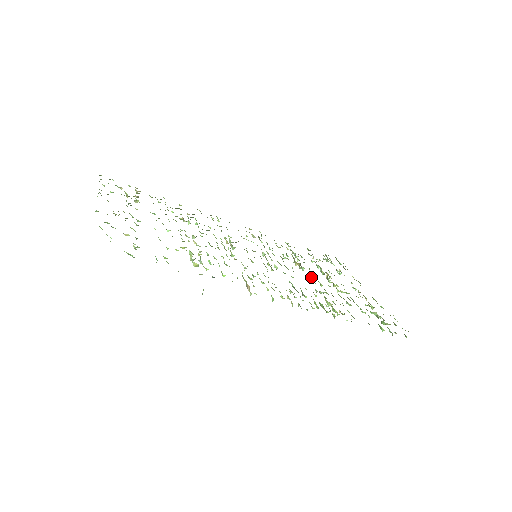
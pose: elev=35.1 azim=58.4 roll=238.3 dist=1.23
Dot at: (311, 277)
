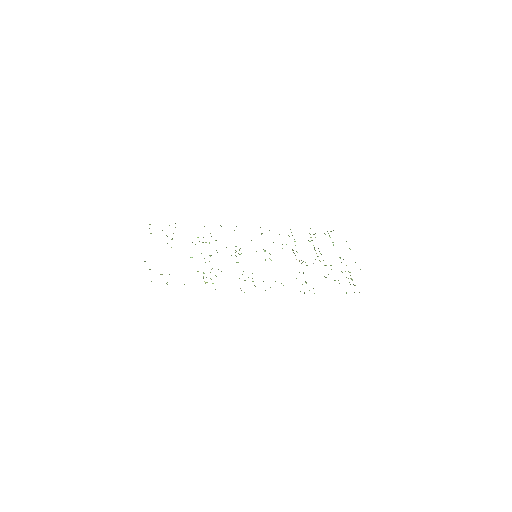
Dot at: (299, 260)
